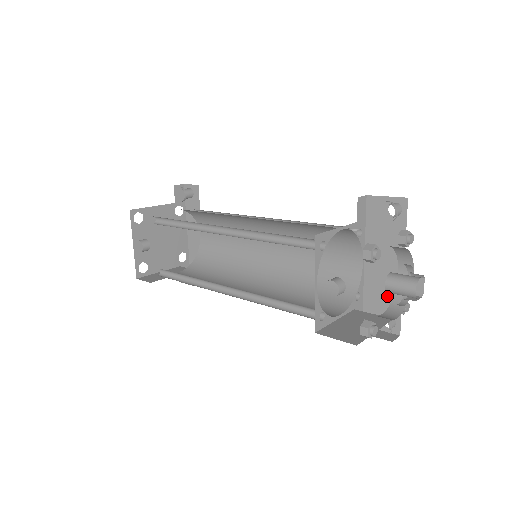
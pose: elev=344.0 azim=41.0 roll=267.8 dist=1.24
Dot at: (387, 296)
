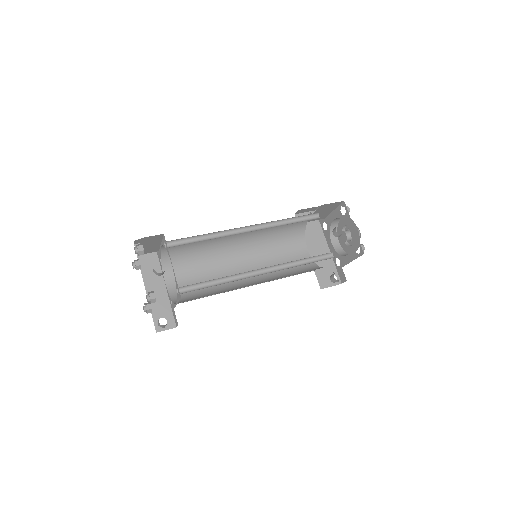
Dot at: (326, 264)
